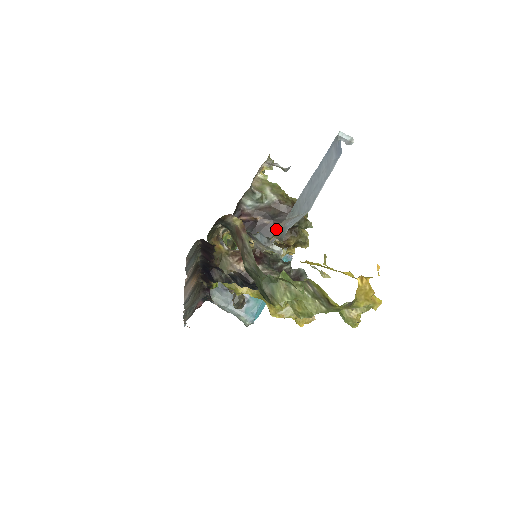
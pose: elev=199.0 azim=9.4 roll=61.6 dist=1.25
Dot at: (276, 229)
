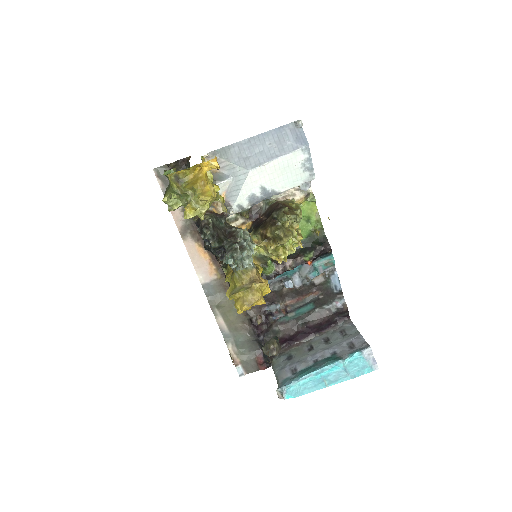
Dot at: occluded
